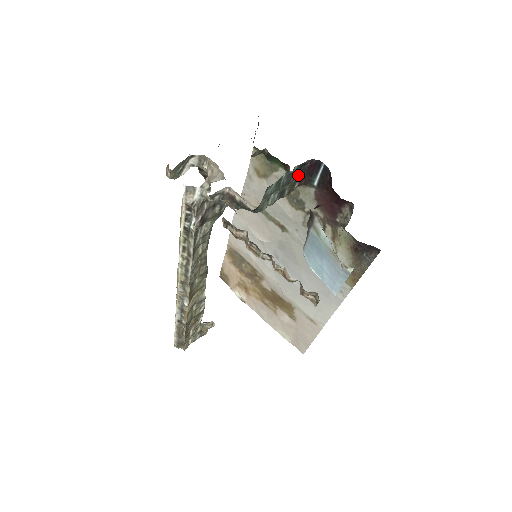
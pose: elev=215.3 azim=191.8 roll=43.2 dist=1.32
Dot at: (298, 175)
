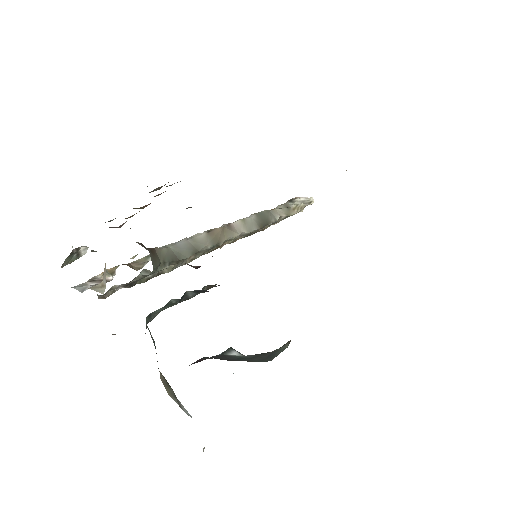
Dot at: (201, 292)
